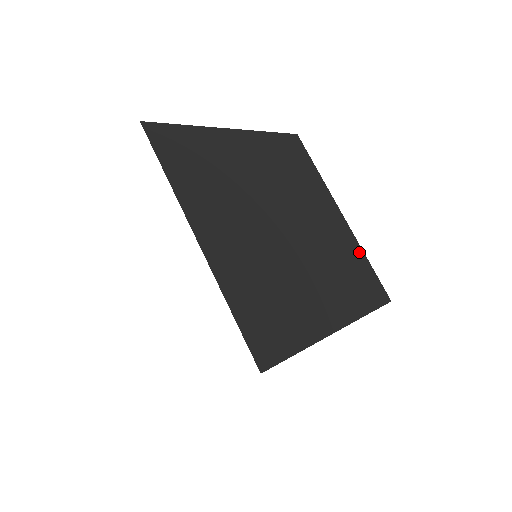
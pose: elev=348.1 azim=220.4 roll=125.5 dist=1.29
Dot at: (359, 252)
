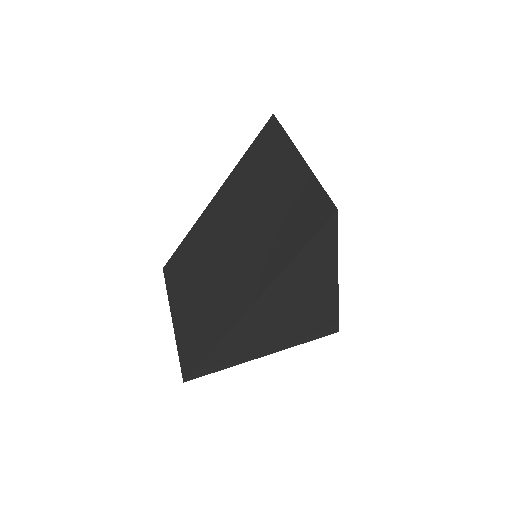
Dot at: occluded
